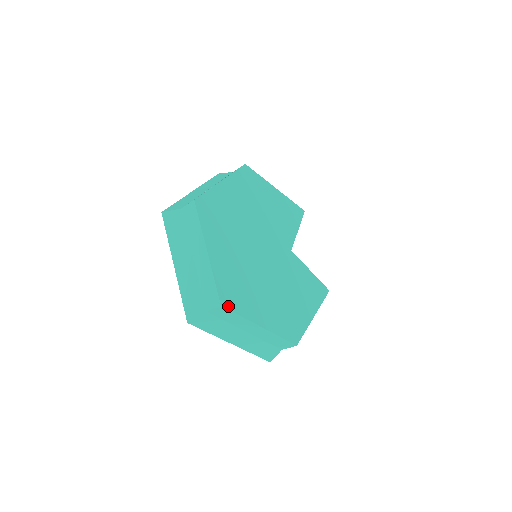
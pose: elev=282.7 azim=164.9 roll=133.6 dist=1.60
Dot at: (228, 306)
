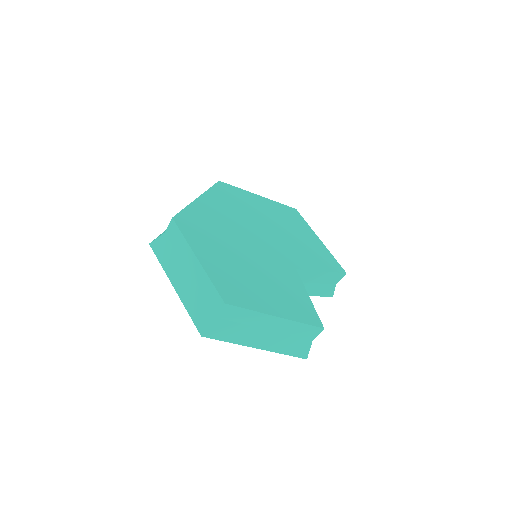
Dot at: (179, 224)
